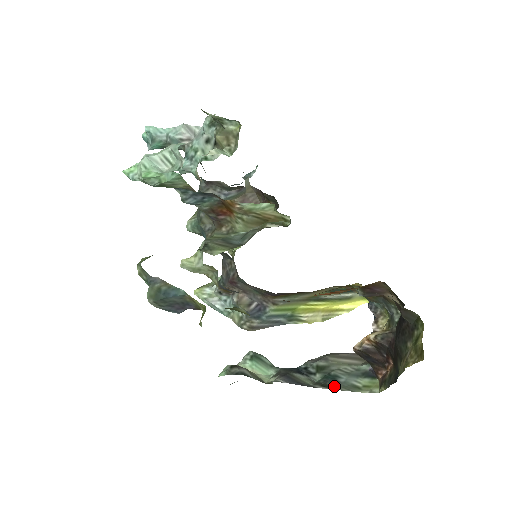
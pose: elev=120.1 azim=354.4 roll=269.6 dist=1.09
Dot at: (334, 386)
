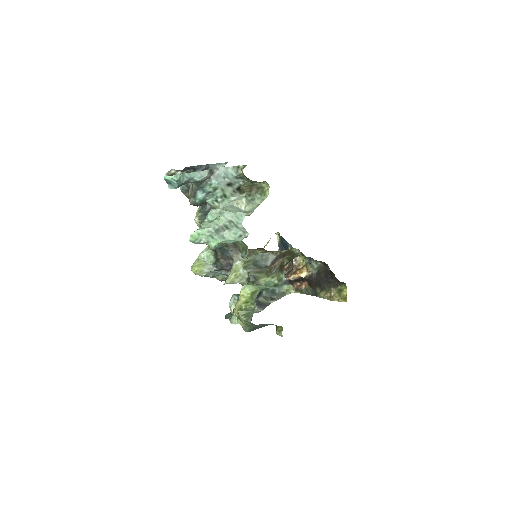
Dot at: (276, 298)
